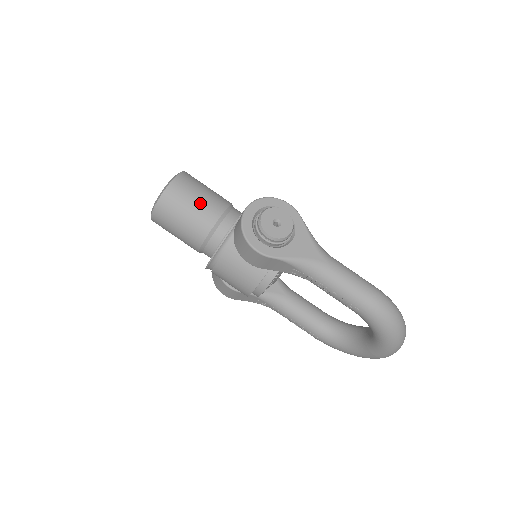
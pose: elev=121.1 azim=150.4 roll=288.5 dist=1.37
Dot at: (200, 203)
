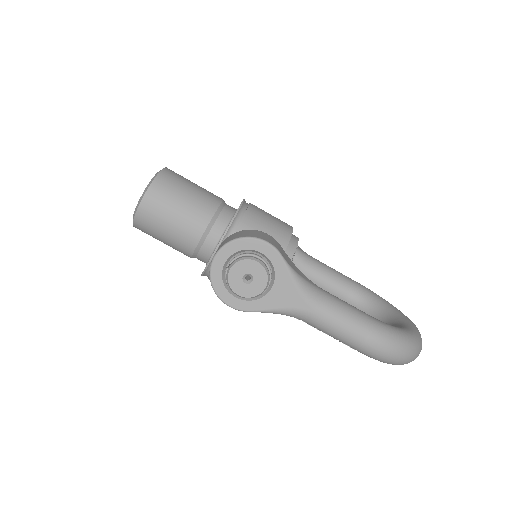
Dot at: (176, 224)
